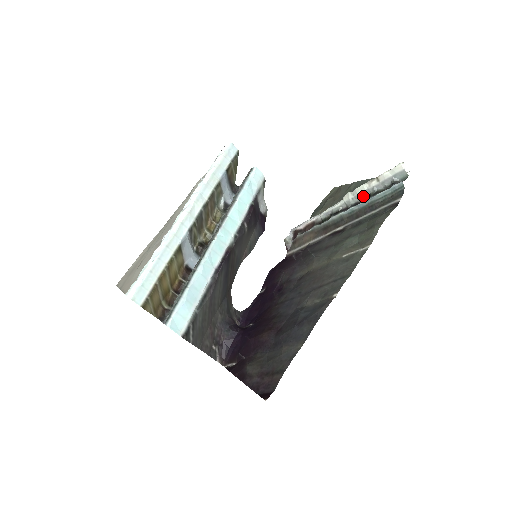
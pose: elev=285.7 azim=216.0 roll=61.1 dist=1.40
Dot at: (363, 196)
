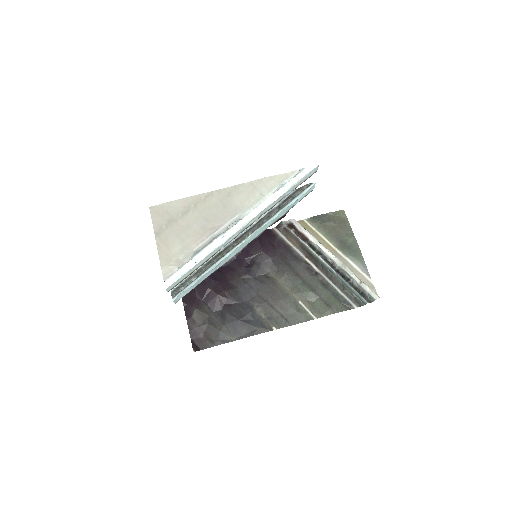
Dot at: (346, 273)
